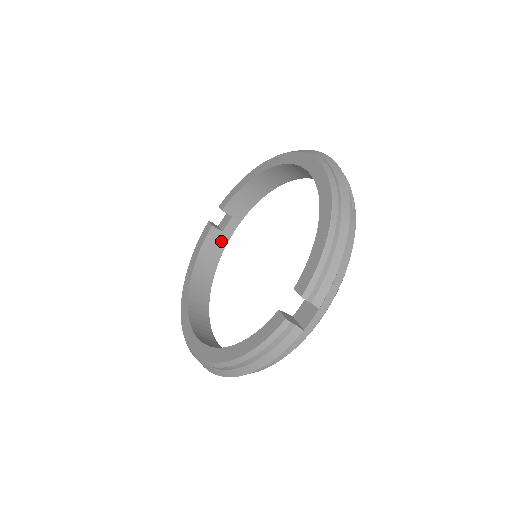
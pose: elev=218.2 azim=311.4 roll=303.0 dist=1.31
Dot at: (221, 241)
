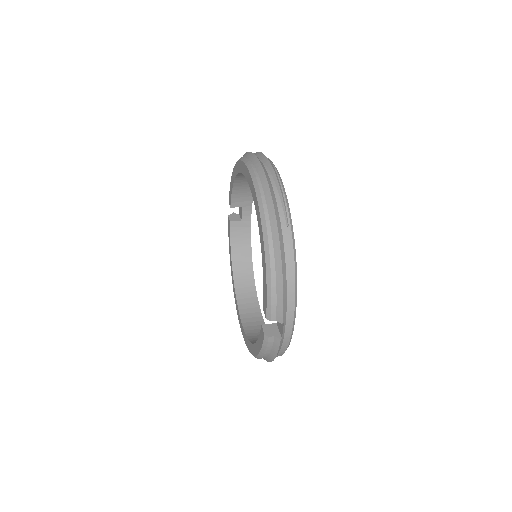
Dot at: (245, 228)
